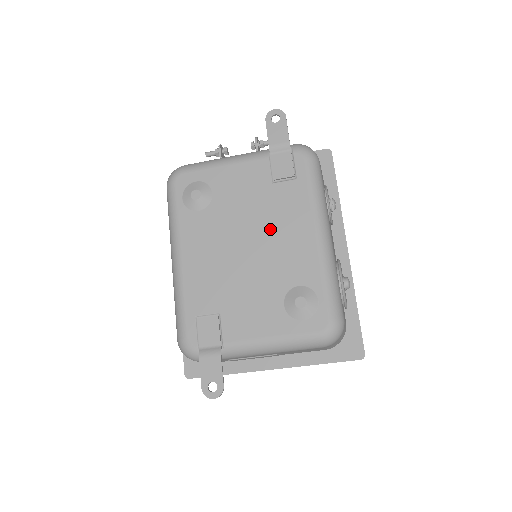
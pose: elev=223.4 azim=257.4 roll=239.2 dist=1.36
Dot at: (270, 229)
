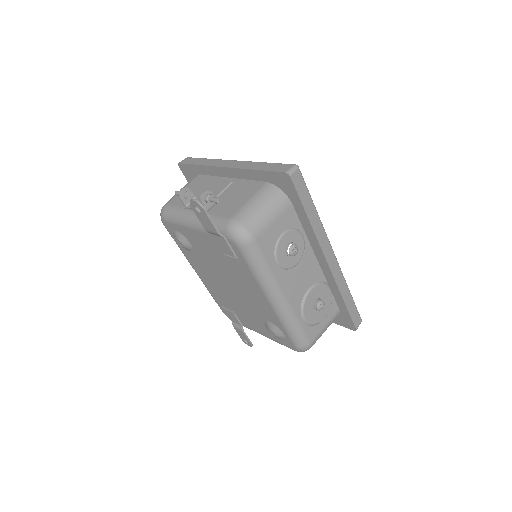
Dot at: (237, 283)
